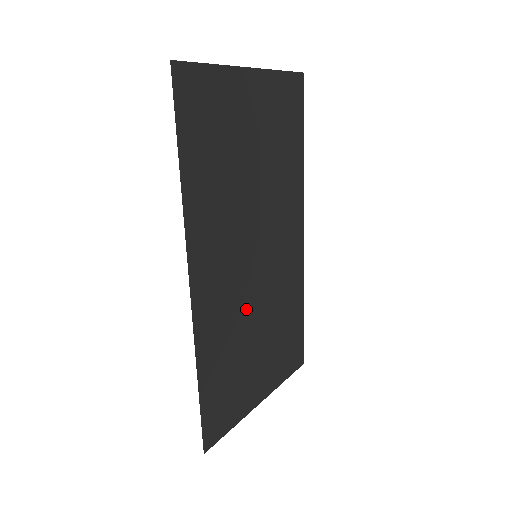
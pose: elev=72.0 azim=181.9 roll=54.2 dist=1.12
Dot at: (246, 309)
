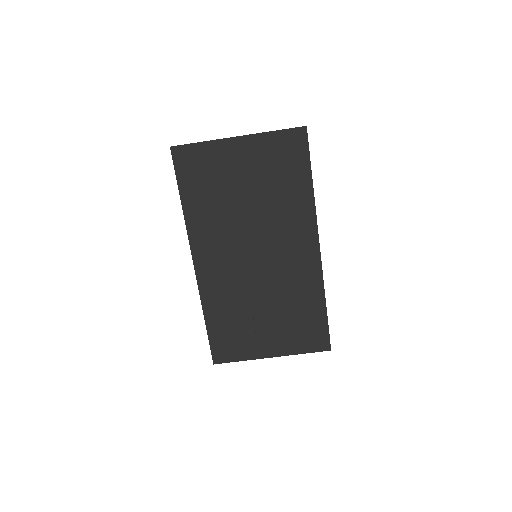
Dot at: (248, 289)
